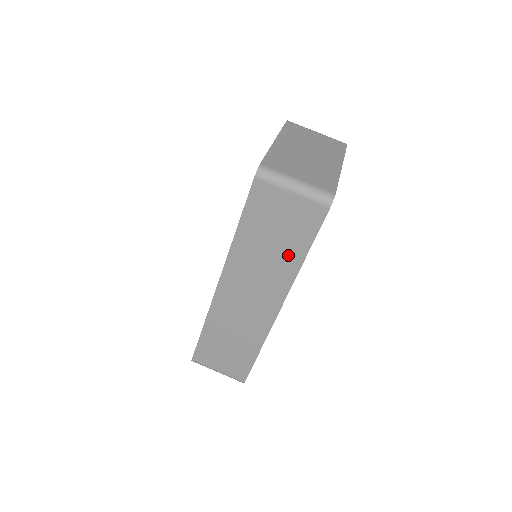
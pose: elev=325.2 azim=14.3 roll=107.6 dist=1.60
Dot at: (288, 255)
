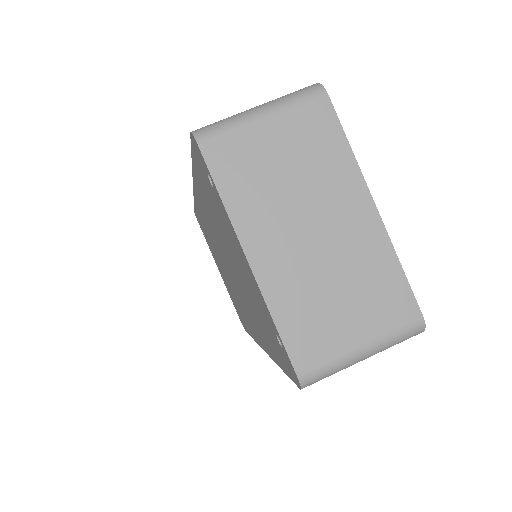
Dot at: occluded
